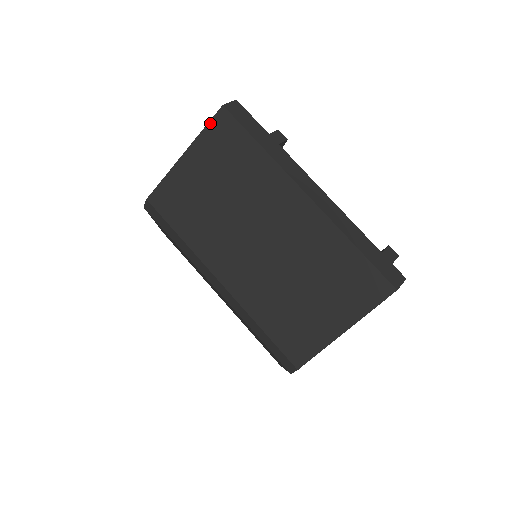
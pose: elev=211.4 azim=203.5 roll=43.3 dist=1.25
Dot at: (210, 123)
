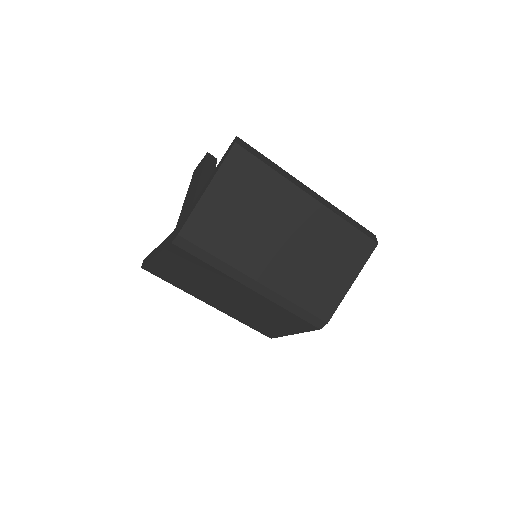
Dot at: (227, 158)
